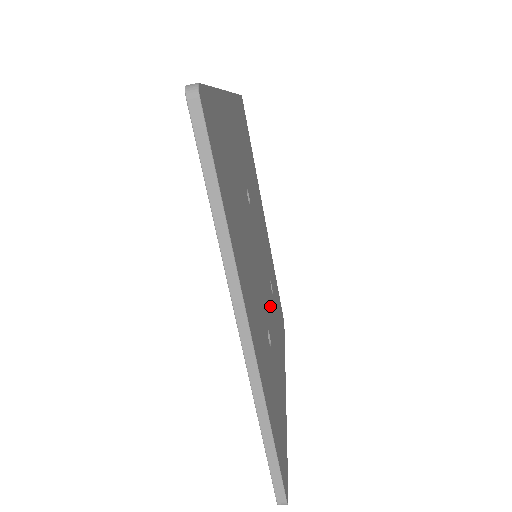
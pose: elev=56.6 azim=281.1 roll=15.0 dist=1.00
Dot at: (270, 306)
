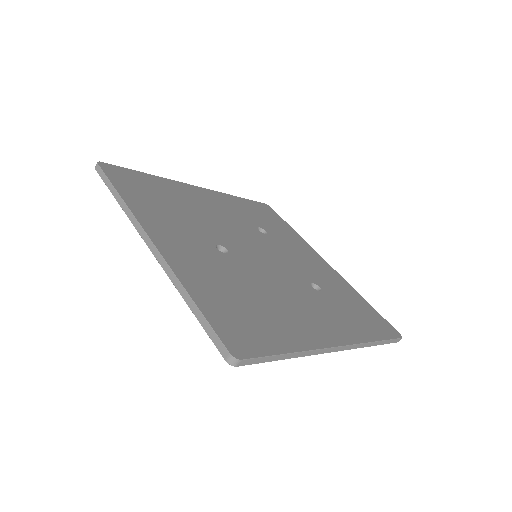
Dot at: (284, 255)
